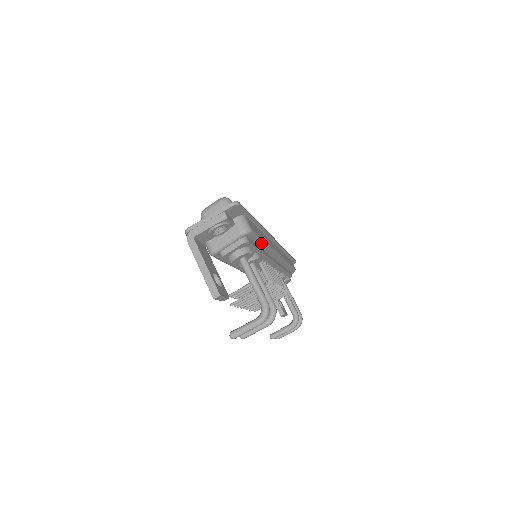
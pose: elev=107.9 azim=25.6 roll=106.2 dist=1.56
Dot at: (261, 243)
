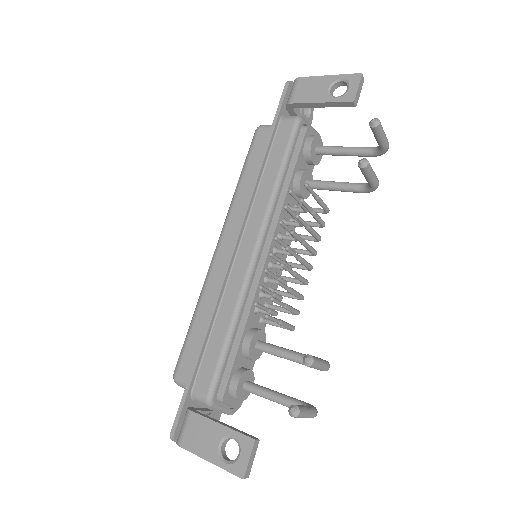
Dot at: occluded
